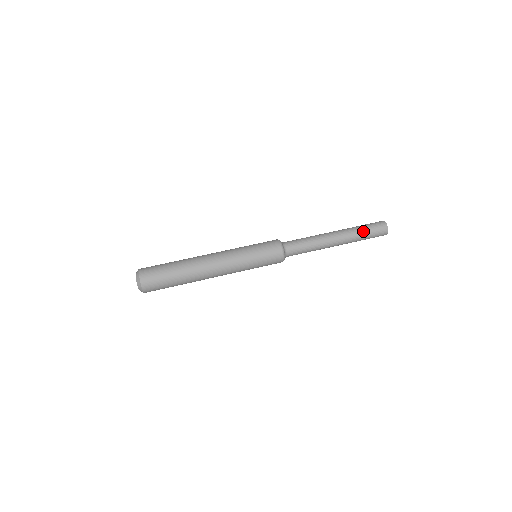
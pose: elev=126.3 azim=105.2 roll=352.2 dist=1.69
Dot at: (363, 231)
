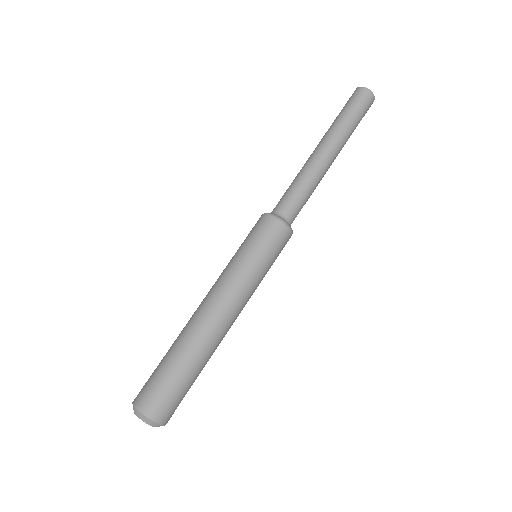
Dot at: (344, 117)
